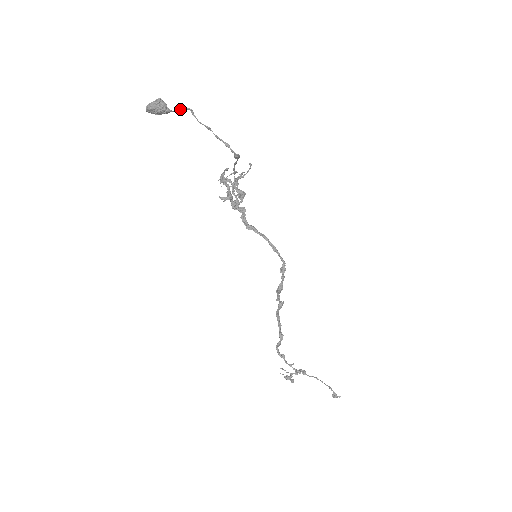
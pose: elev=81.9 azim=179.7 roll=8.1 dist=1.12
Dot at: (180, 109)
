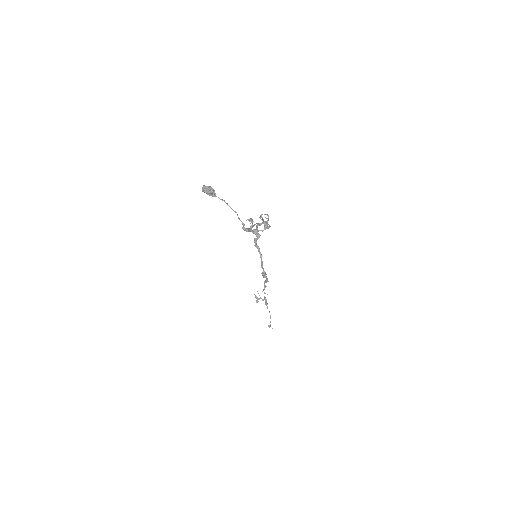
Dot at: (220, 199)
